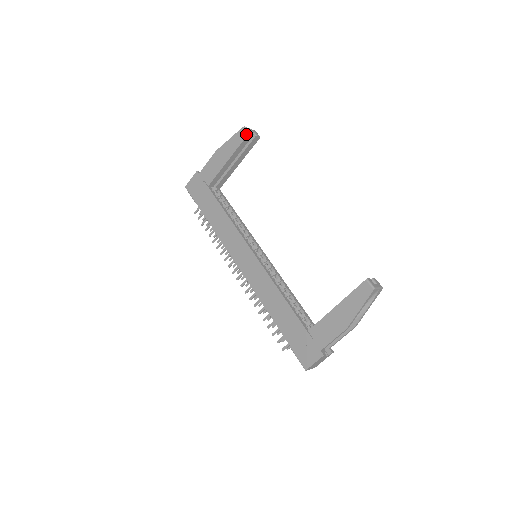
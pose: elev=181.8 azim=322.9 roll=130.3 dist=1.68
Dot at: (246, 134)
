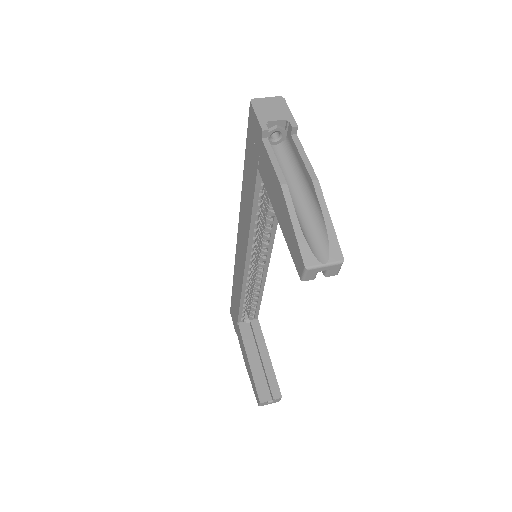
Dot at: (299, 273)
